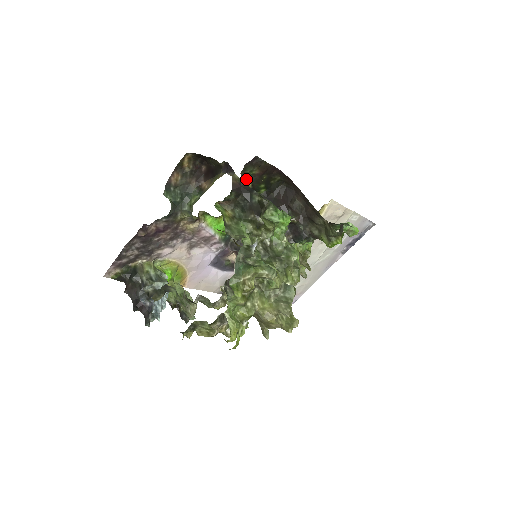
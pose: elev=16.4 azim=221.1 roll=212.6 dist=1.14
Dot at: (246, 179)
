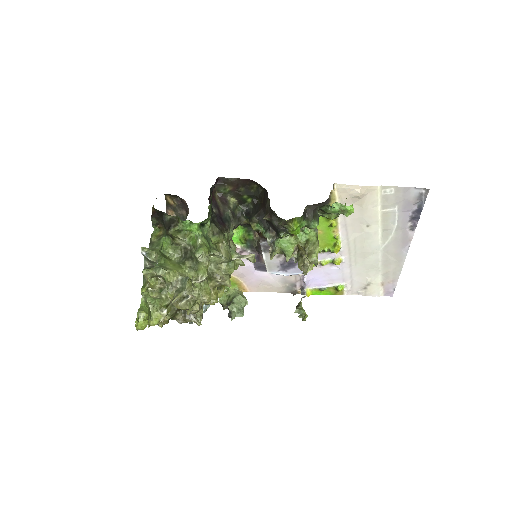
Dot at: (226, 196)
